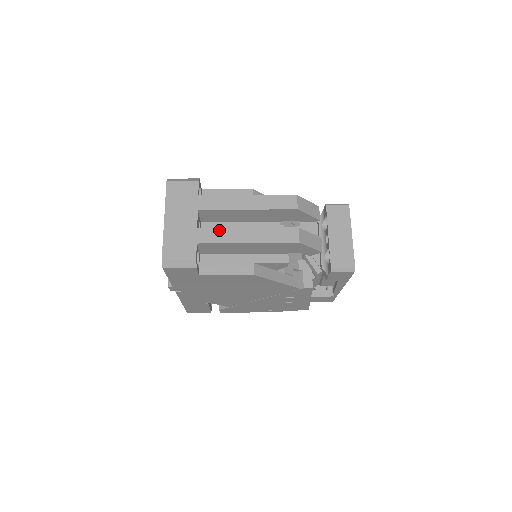
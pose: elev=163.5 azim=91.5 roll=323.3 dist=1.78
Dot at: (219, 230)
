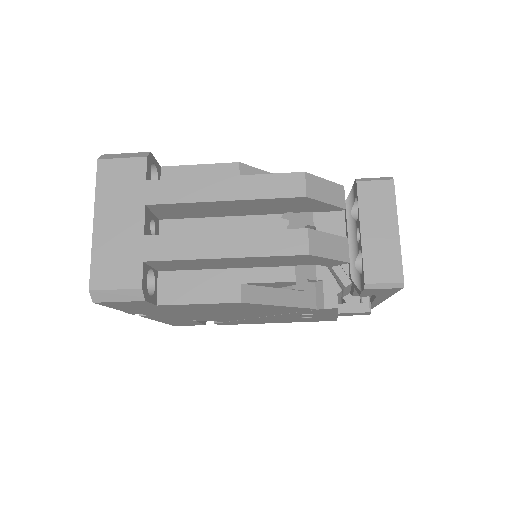
Dot at: (178, 238)
